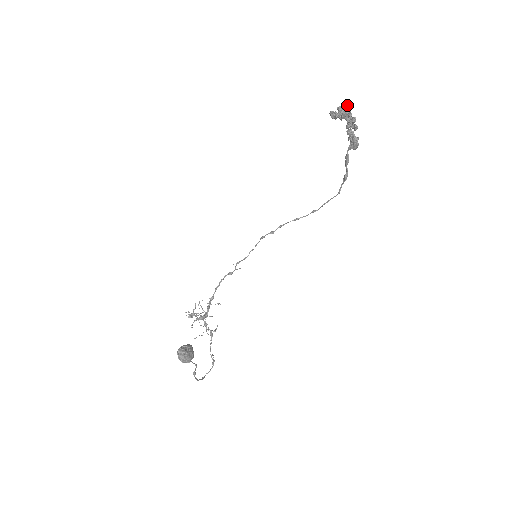
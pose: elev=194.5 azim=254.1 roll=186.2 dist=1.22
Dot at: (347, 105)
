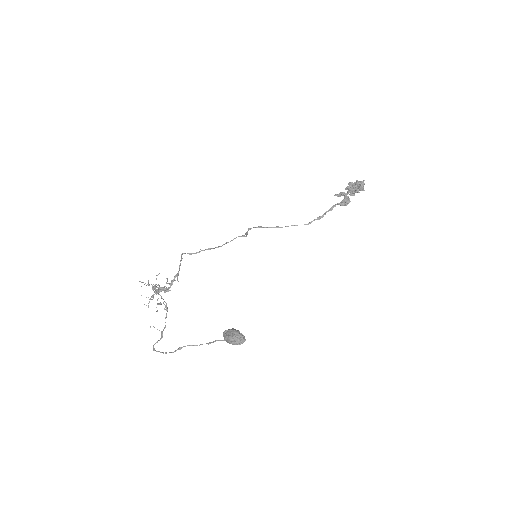
Dot at: (364, 183)
